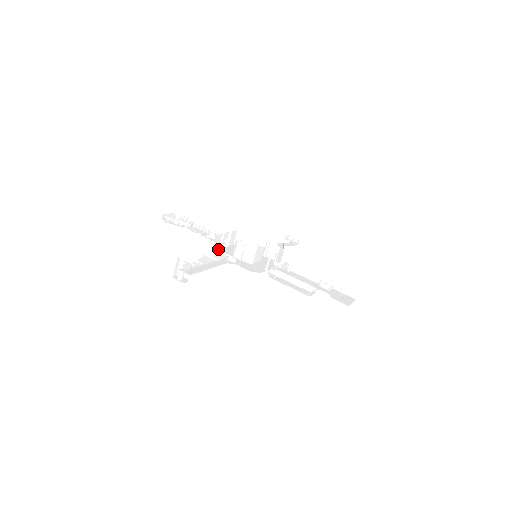
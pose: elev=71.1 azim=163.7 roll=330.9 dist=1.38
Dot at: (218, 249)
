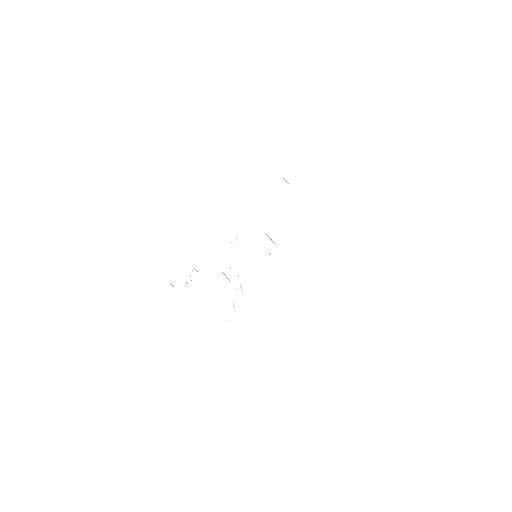
Dot at: occluded
